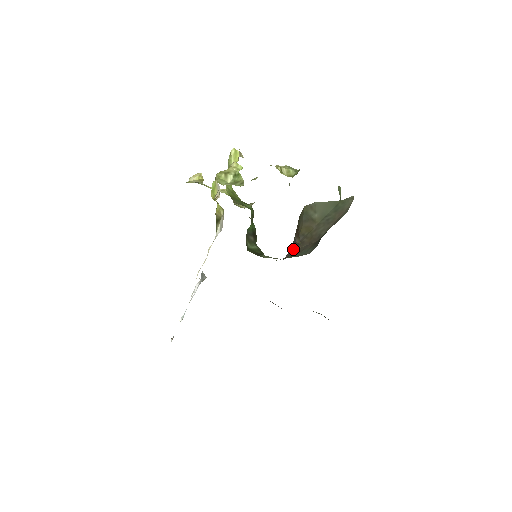
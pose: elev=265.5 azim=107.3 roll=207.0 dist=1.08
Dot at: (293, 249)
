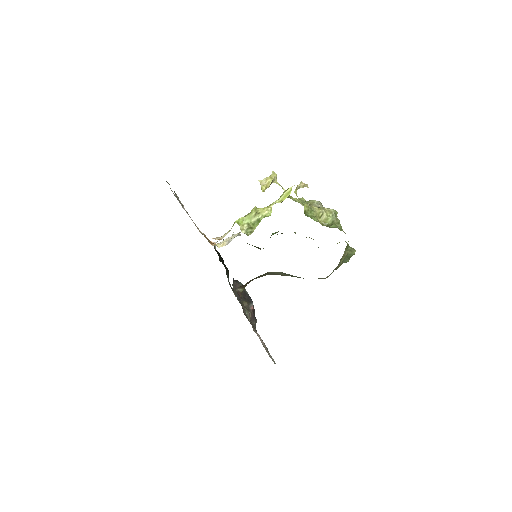
Dot at: occluded
